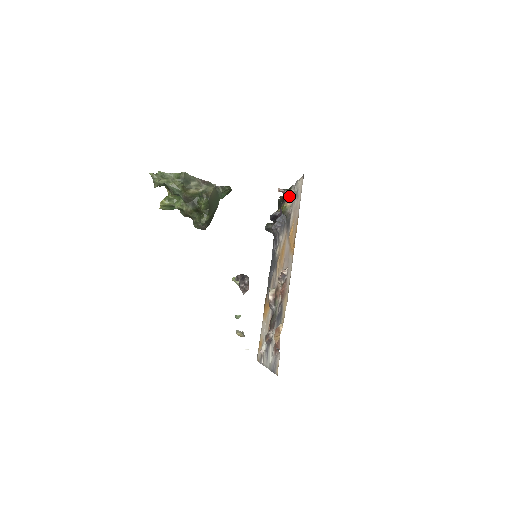
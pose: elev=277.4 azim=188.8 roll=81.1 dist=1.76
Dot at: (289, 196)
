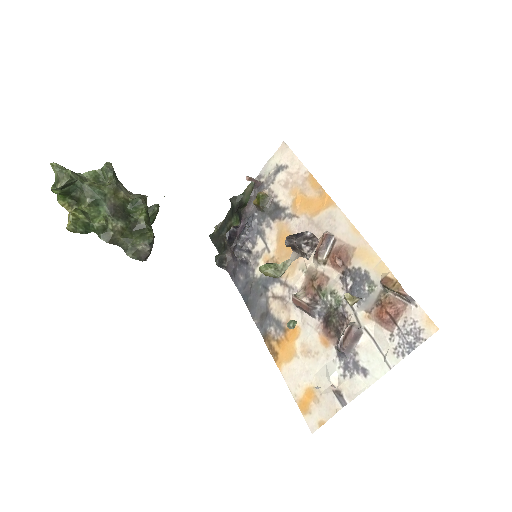
Dot at: (258, 187)
